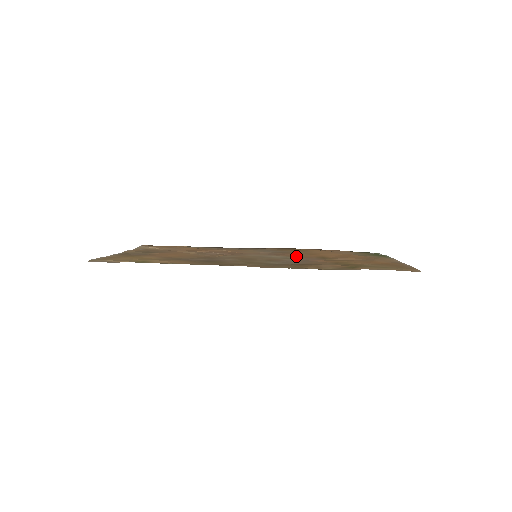
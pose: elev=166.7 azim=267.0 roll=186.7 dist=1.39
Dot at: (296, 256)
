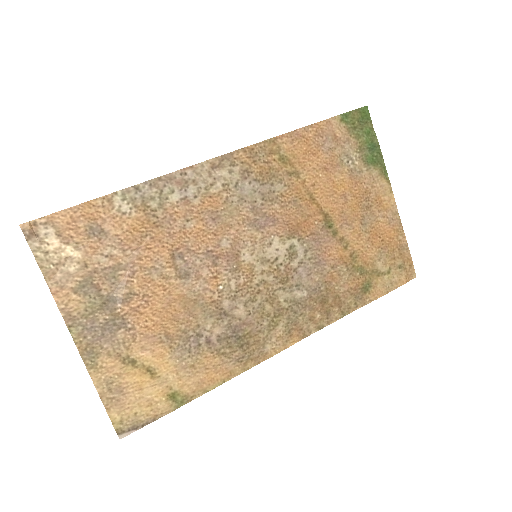
Dot at: (298, 230)
